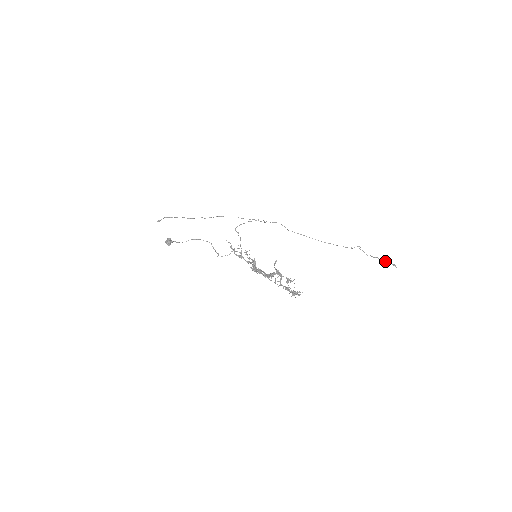
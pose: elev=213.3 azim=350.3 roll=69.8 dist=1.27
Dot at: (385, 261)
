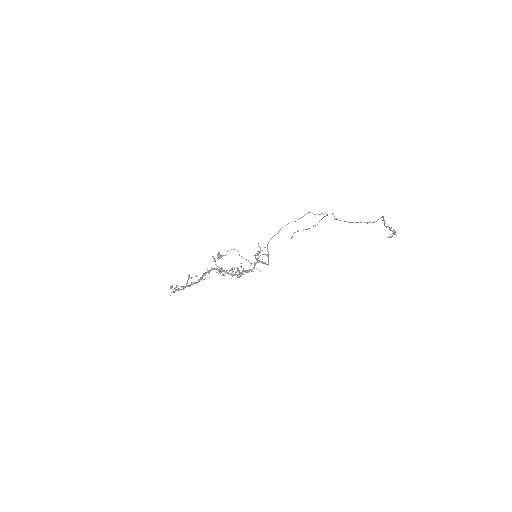
Dot at: occluded
